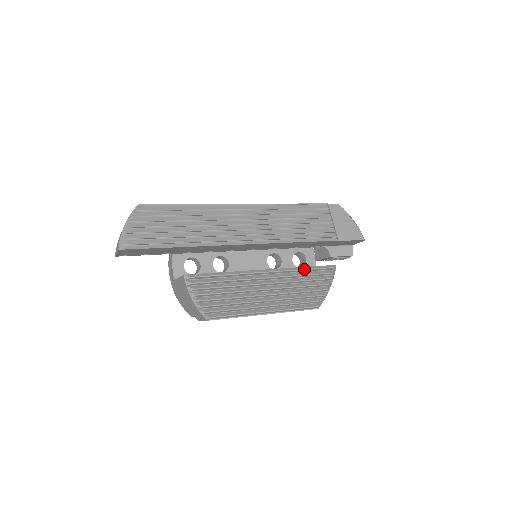
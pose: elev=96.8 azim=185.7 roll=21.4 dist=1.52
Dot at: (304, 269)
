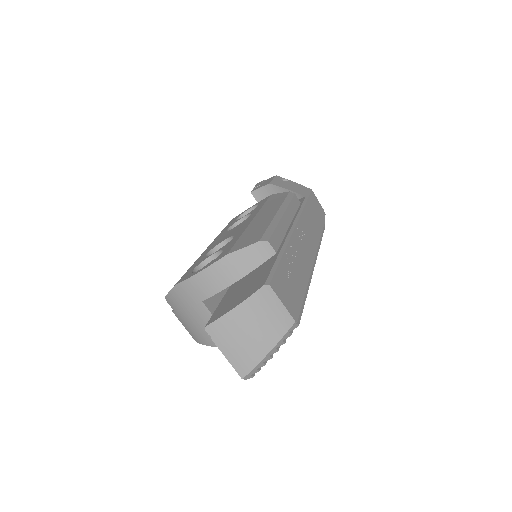
Dot at: occluded
